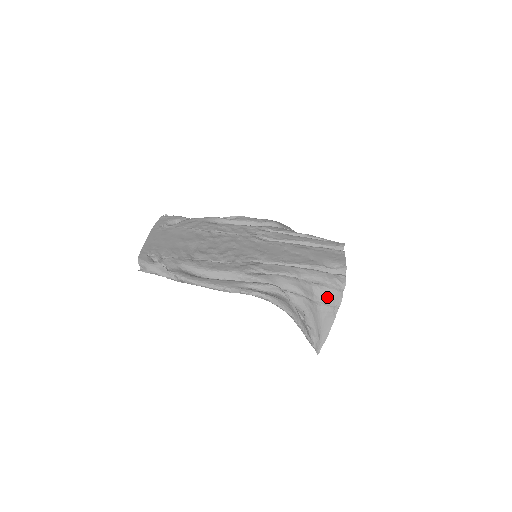
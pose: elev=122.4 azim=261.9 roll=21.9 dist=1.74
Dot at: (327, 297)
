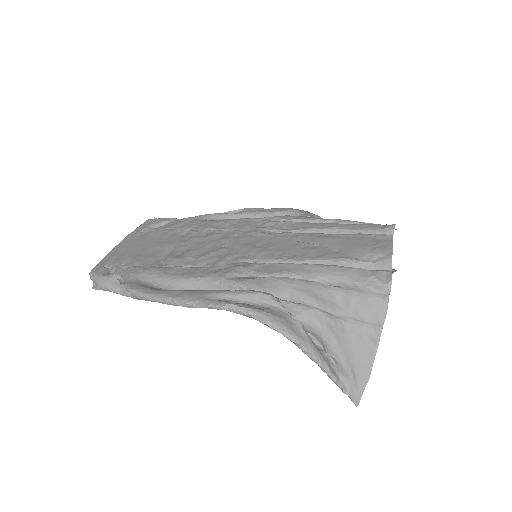
Dot at: (360, 308)
